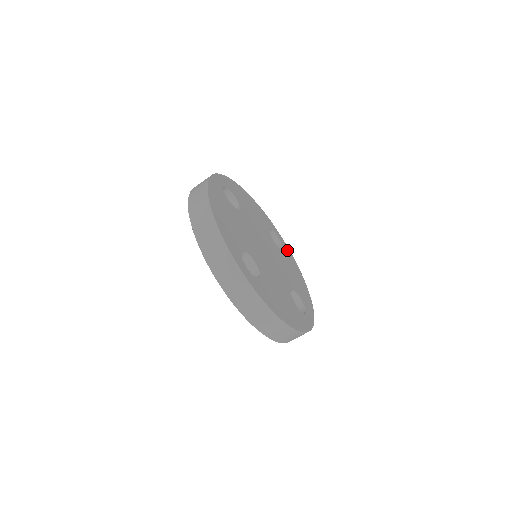
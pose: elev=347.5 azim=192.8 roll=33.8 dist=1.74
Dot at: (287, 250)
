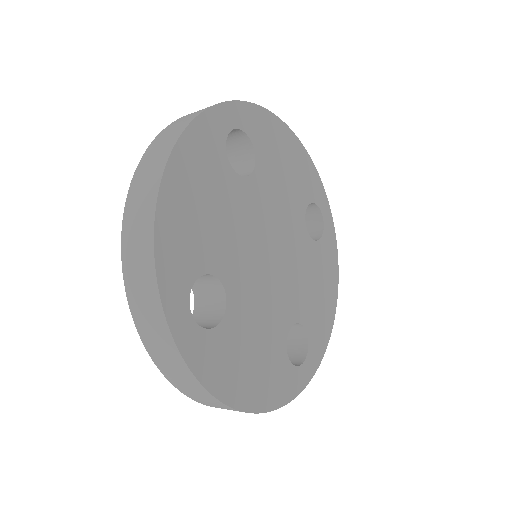
Dot at: (330, 238)
